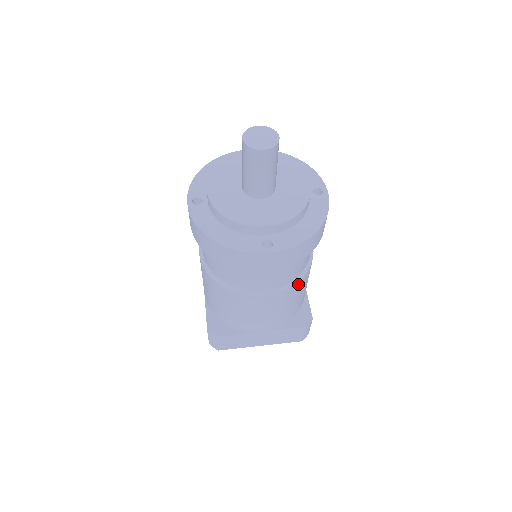
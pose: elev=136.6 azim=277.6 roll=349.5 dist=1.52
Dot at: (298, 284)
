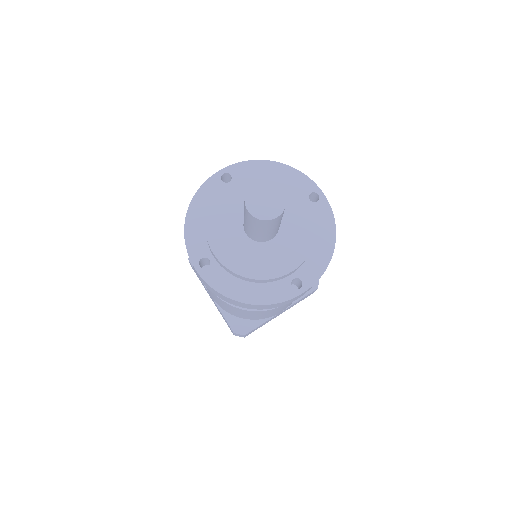
Dot at: occluded
